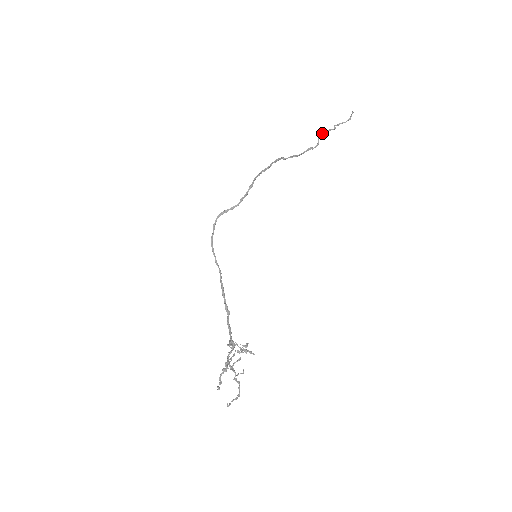
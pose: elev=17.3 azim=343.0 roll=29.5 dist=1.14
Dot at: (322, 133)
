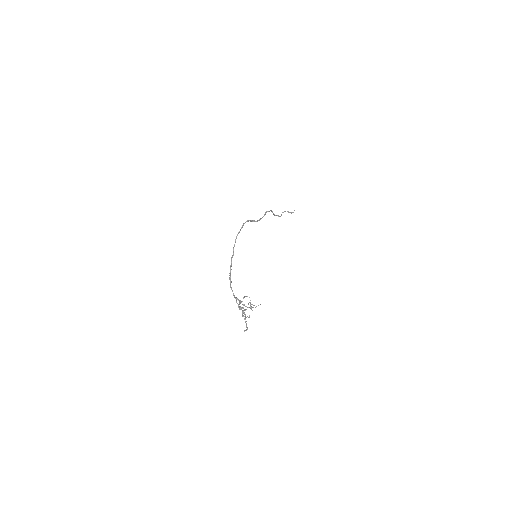
Dot at: (285, 211)
